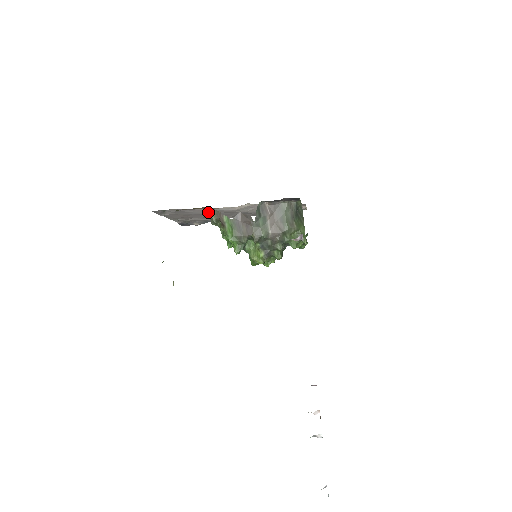
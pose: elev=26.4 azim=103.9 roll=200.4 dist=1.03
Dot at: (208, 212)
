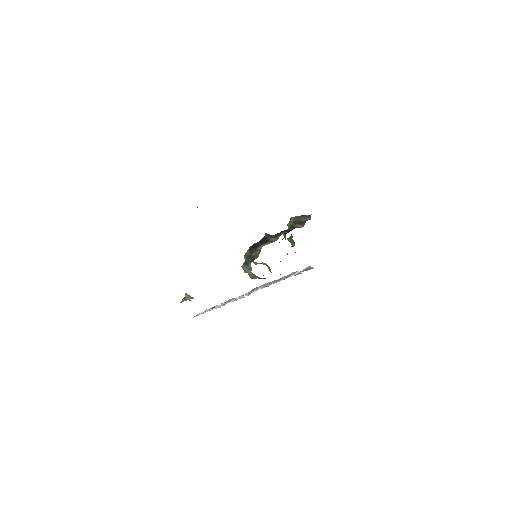
Dot at: occluded
